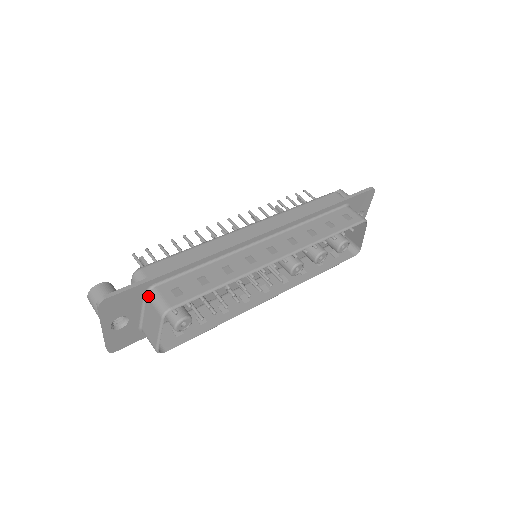
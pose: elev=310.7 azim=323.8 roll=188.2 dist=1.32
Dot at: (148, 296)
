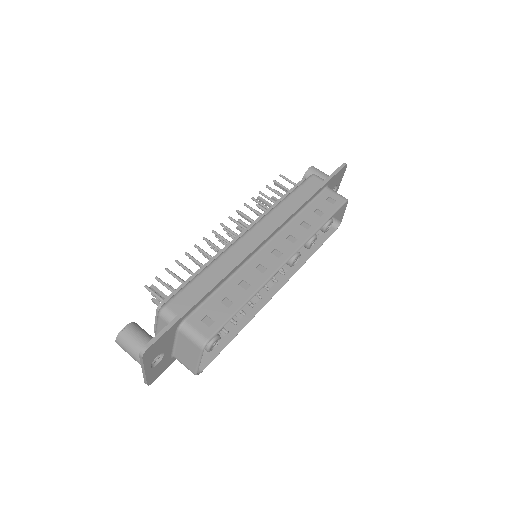
Dot at: (181, 331)
